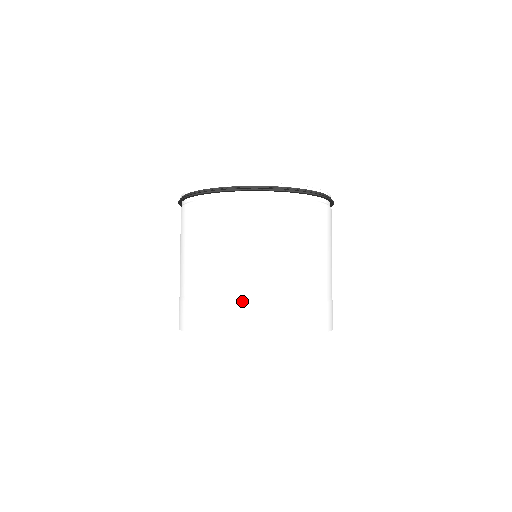
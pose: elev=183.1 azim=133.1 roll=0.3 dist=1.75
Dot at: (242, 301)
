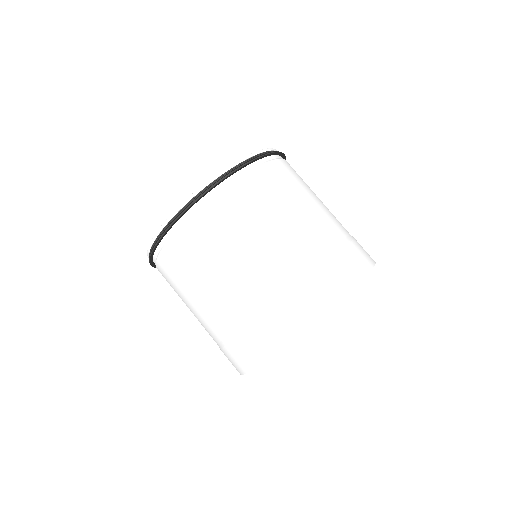
Dot at: (313, 269)
